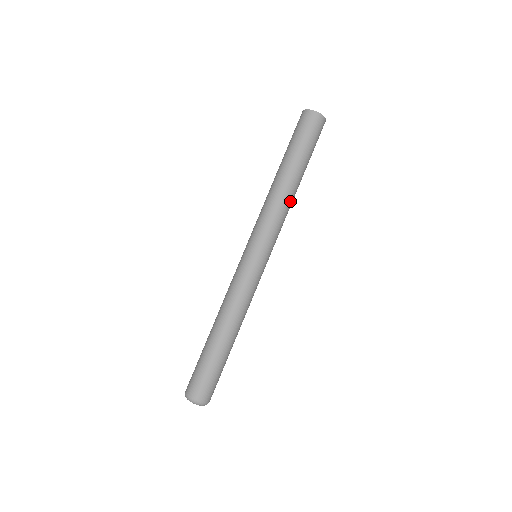
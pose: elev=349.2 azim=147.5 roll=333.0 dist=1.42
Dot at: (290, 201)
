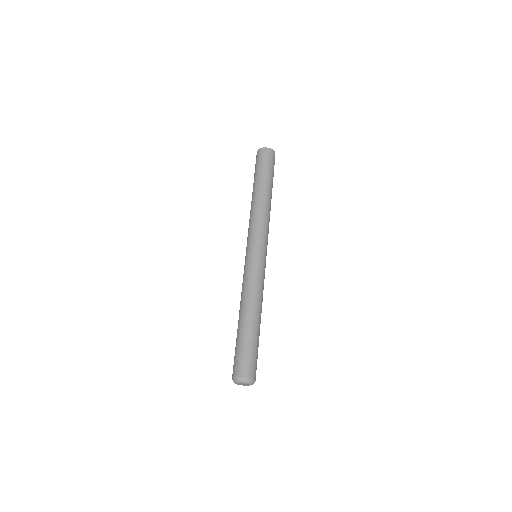
Dot at: occluded
